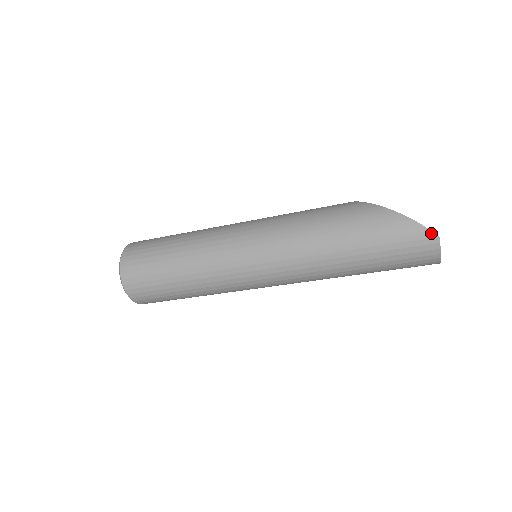
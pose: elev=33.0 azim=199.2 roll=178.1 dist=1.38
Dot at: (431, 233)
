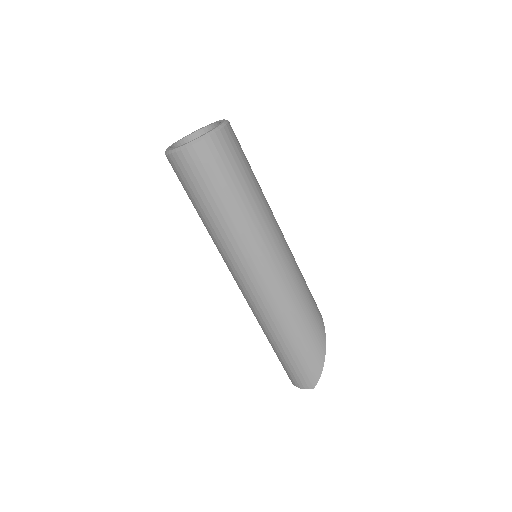
Dot at: (315, 384)
